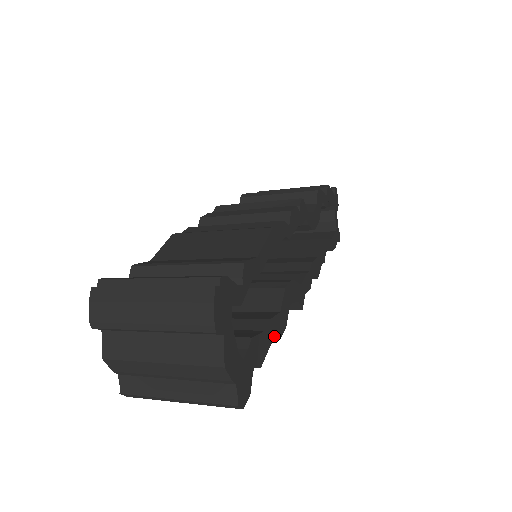
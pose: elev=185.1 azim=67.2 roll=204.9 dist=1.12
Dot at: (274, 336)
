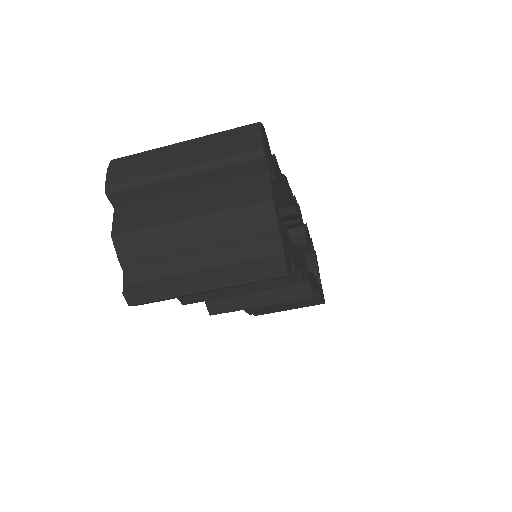
Dot at: (299, 268)
